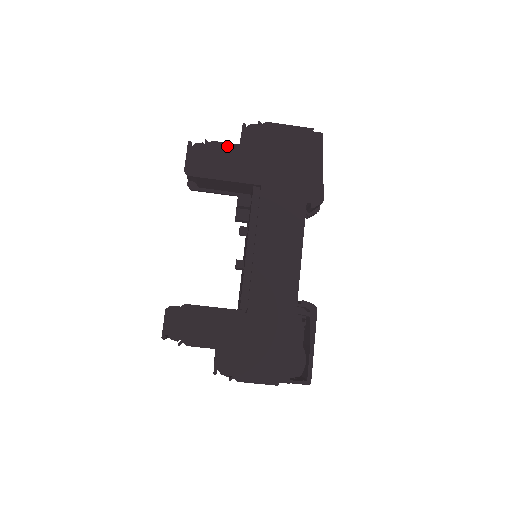
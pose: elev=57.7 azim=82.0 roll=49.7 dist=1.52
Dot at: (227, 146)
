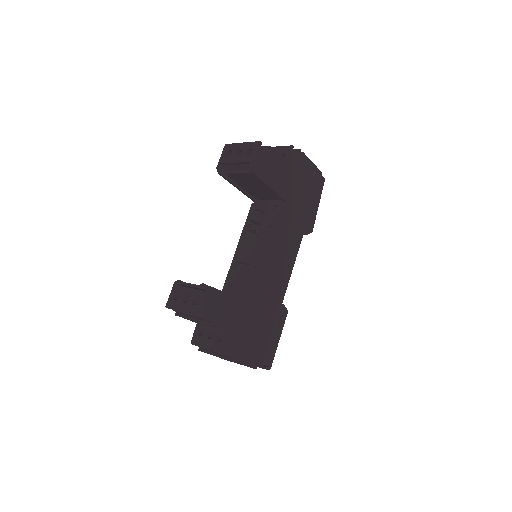
Dot at: (280, 159)
